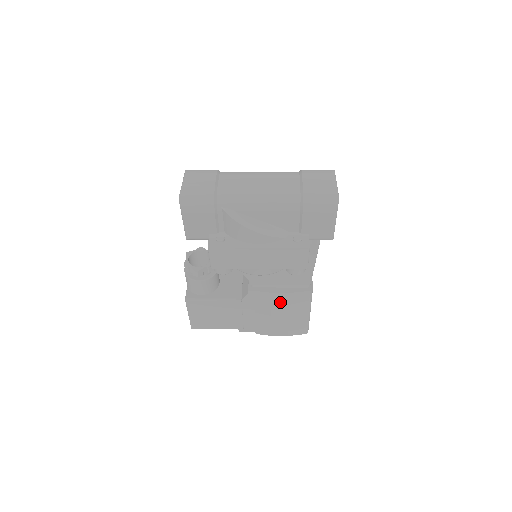
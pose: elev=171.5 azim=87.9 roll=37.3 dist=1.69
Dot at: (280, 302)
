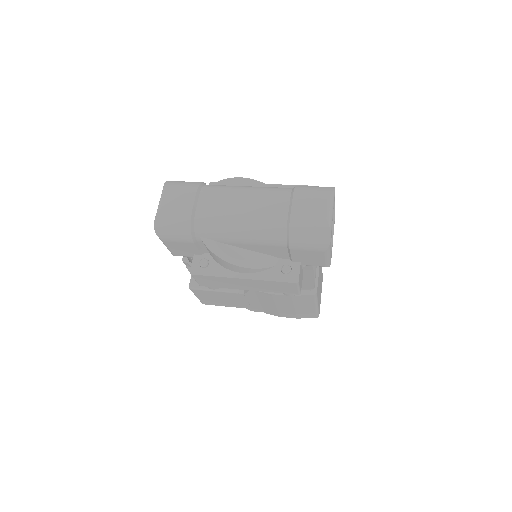
Dot at: (283, 300)
